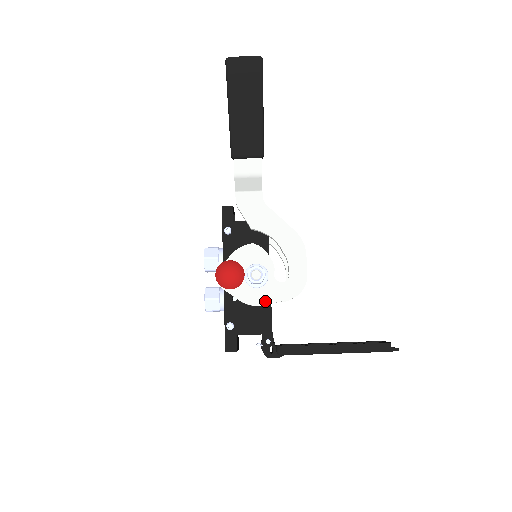
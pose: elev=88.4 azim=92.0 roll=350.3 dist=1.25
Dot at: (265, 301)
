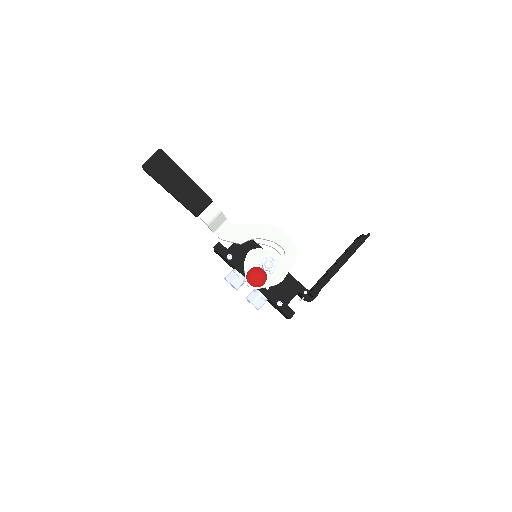
Dot at: (285, 274)
